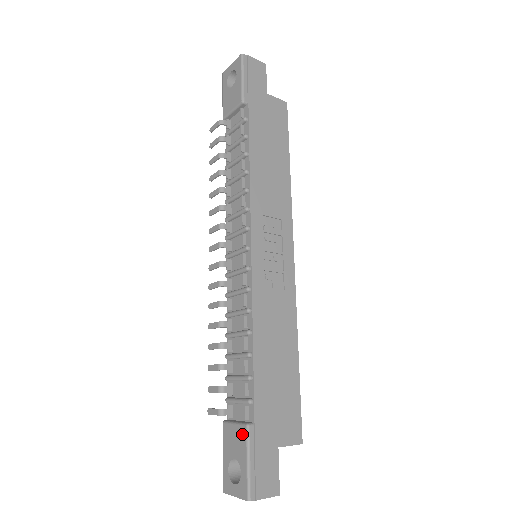
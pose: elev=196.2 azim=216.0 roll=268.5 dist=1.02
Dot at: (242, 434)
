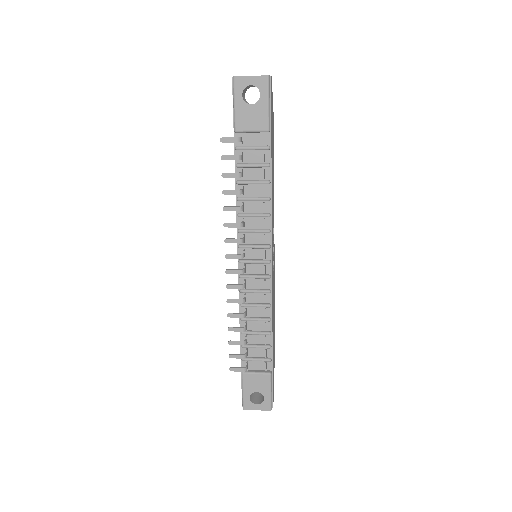
Dot at: (266, 379)
